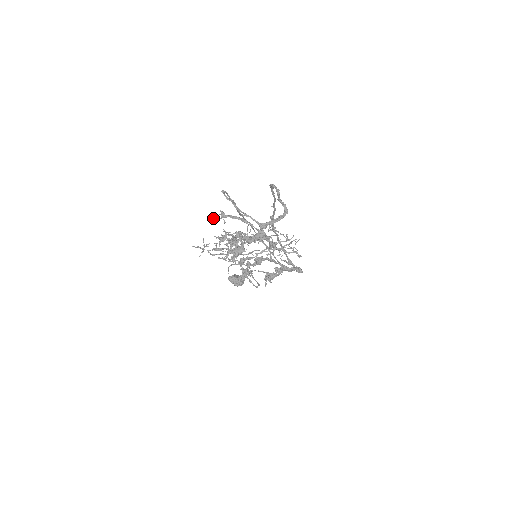
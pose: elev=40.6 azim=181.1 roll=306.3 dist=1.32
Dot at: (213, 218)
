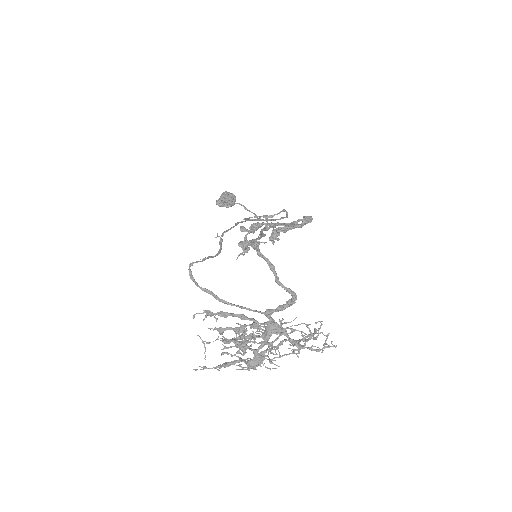
Dot at: occluded
